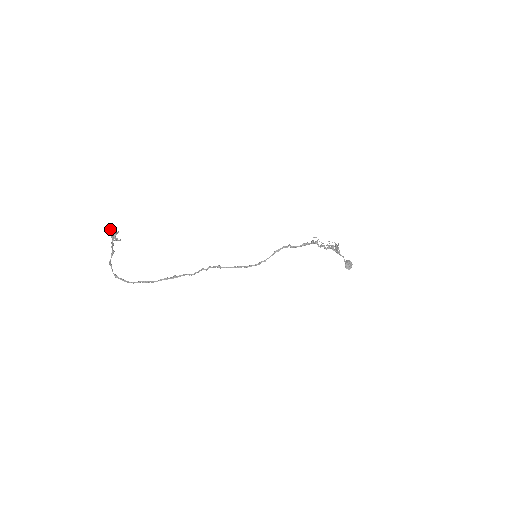
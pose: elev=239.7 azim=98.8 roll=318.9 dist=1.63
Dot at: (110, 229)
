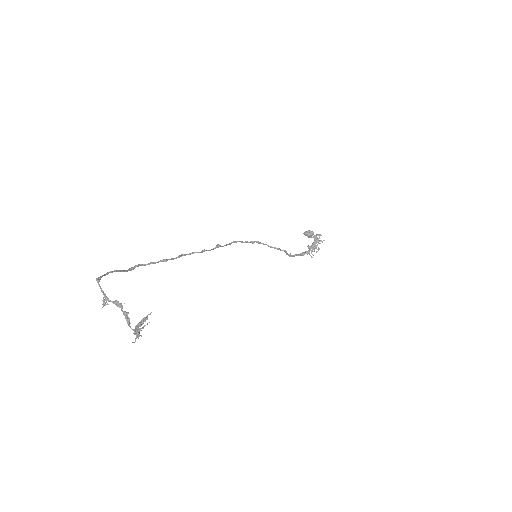
Dot at: occluded
